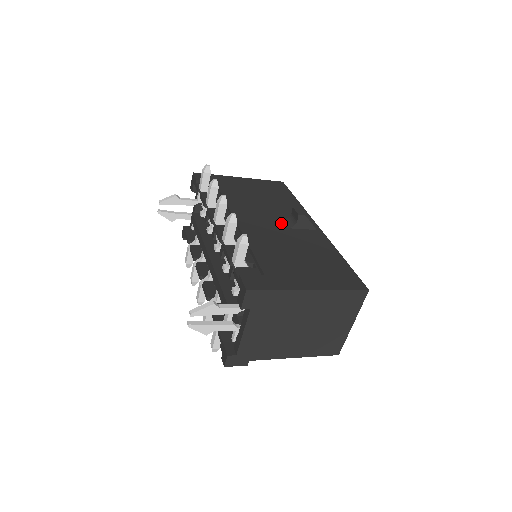
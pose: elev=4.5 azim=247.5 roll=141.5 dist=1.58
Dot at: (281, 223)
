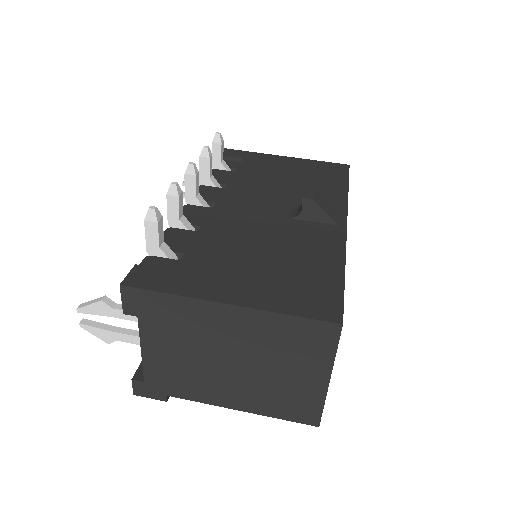
Dot at: (285, 211)
